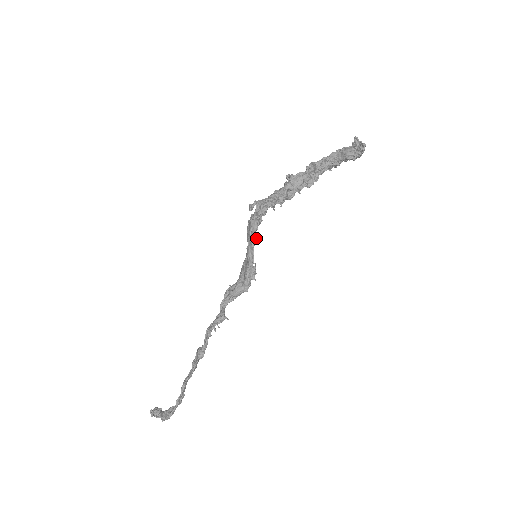
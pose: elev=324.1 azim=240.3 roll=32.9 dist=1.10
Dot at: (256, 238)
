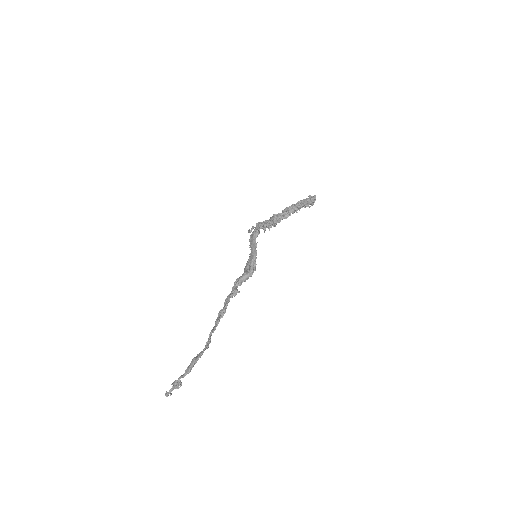
Dot at: occluded
